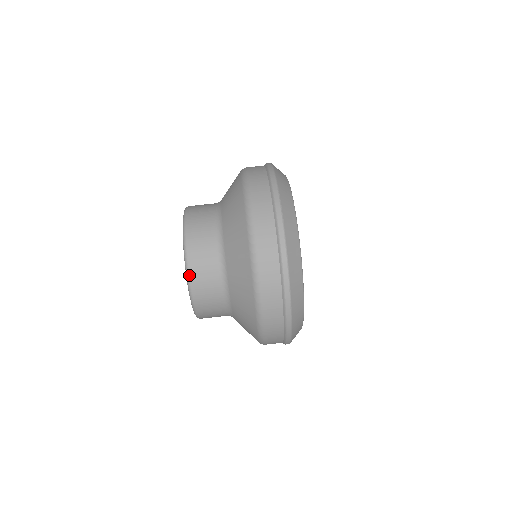
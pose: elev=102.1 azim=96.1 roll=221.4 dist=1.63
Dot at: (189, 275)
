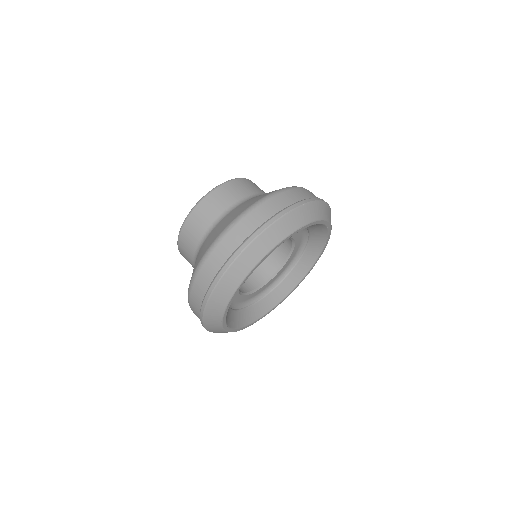
Dot at: (202, 200)
